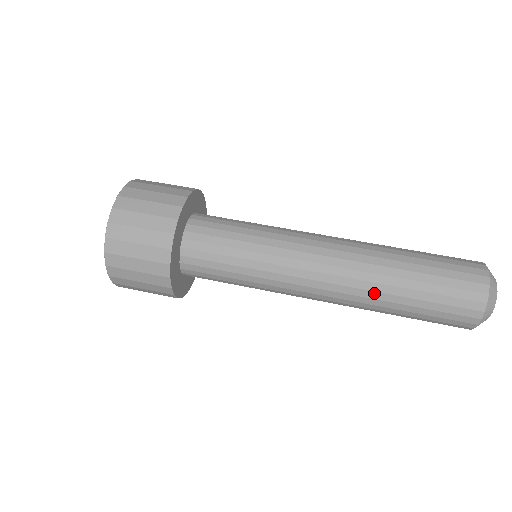
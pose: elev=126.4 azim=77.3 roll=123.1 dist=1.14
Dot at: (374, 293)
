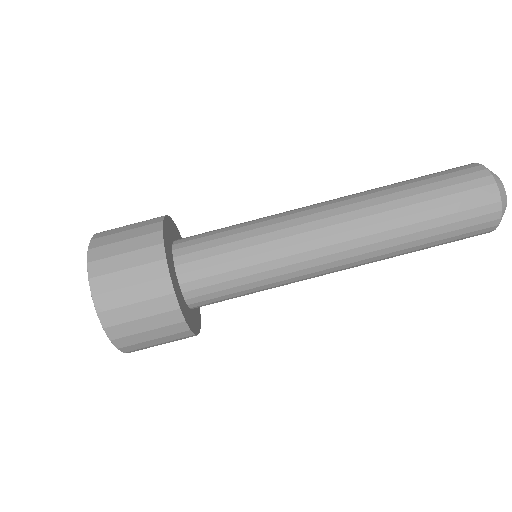
Dot at: (390, 257)
